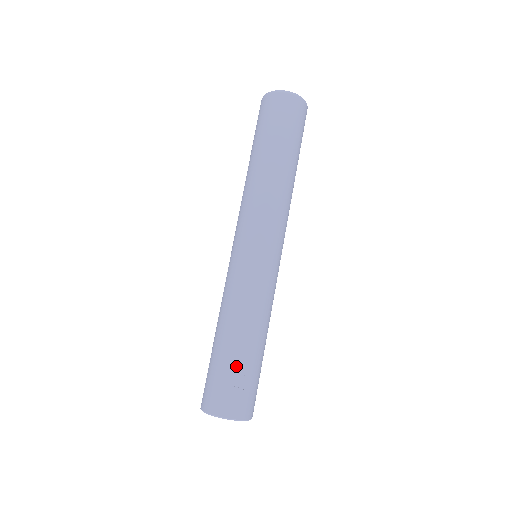
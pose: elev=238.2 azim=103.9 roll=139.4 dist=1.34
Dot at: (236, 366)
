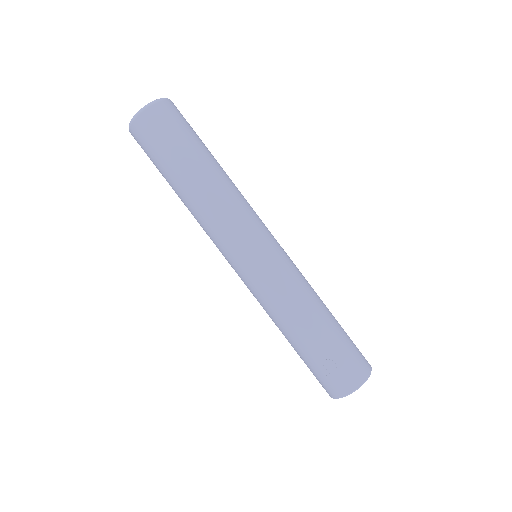
Dot at: (316, 357)
